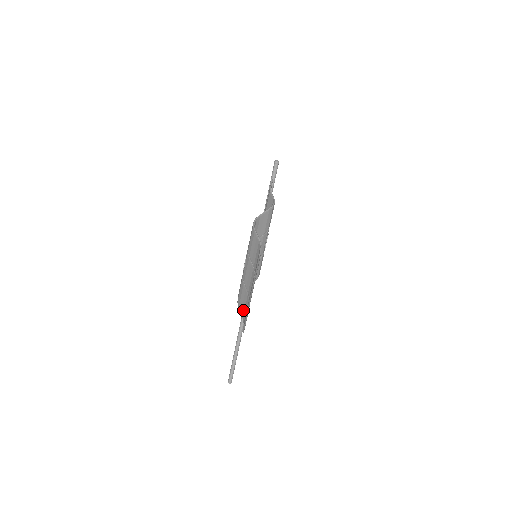
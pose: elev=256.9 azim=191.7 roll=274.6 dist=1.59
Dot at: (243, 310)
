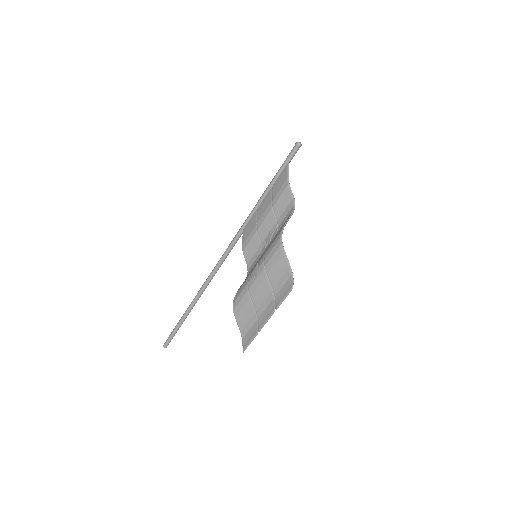
Dot at: (243, 325)
